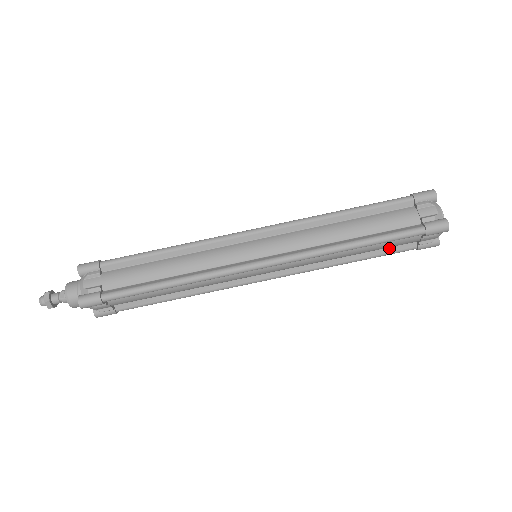
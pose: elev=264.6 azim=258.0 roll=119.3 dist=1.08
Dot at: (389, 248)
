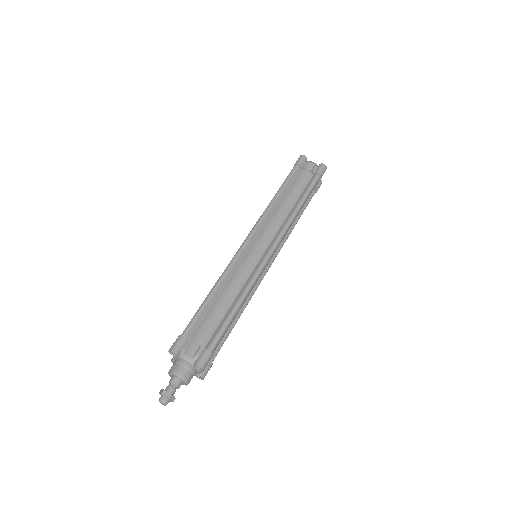
Dot at: occluded
